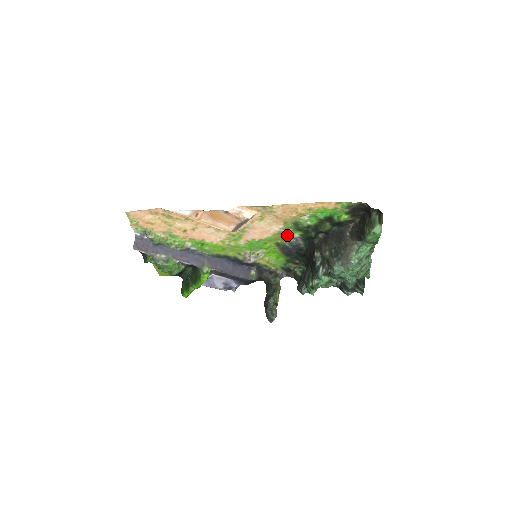
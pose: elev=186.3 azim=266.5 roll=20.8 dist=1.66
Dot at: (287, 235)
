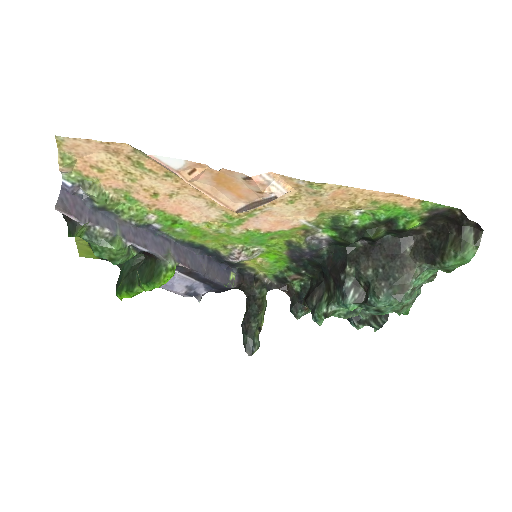
Dot at: (310, 233)
